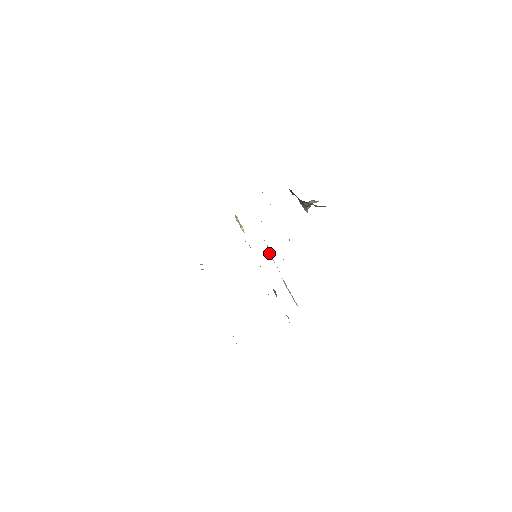
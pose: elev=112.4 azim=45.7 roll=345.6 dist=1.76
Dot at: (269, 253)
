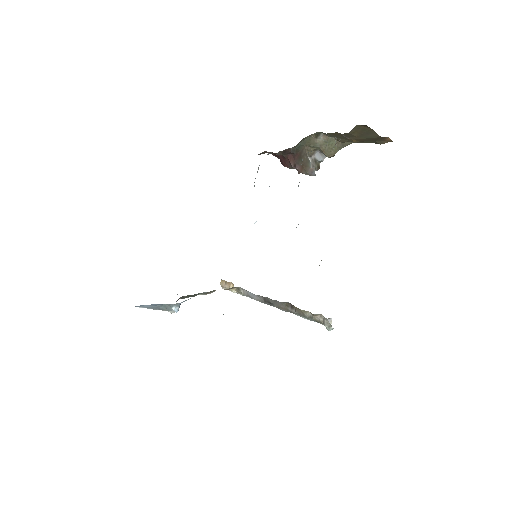
Dot at: occluded
